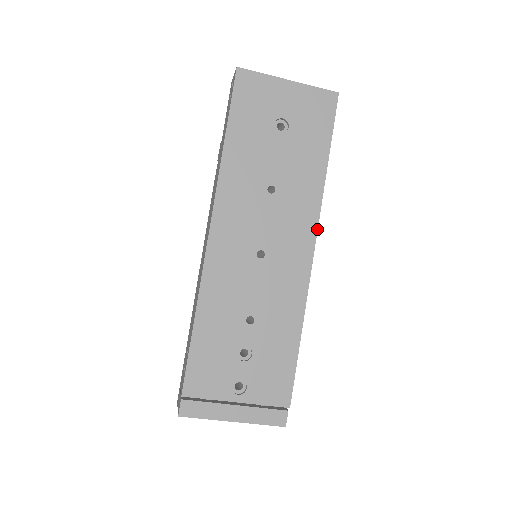
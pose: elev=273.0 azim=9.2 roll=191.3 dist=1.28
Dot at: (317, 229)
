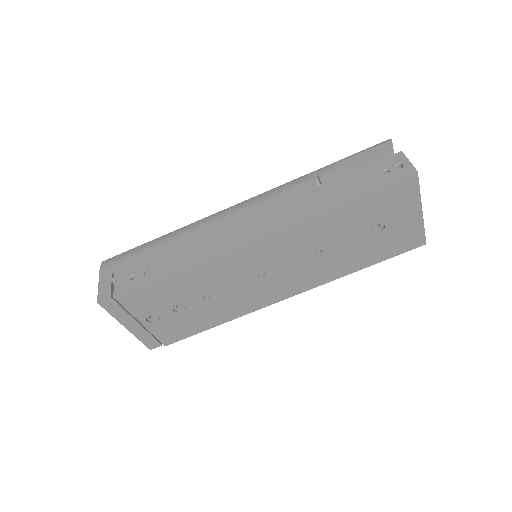
Dot at: occluded
